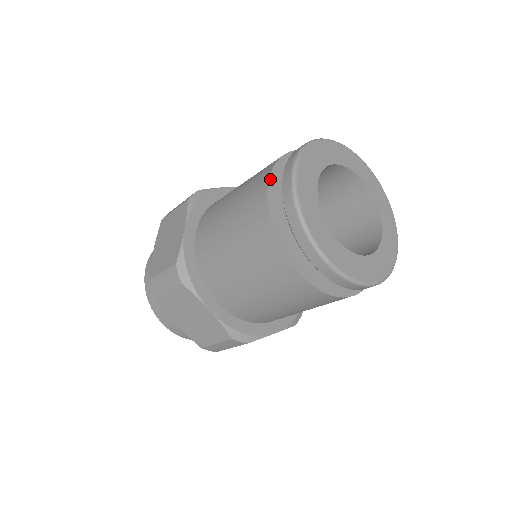
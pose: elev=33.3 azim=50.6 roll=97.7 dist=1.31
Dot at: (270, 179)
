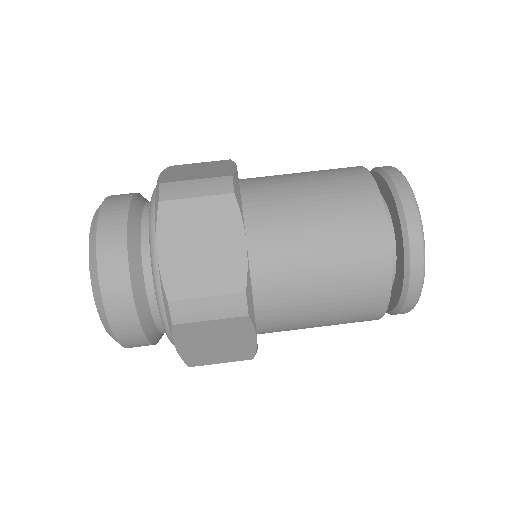
Dot at: (386, 216)
